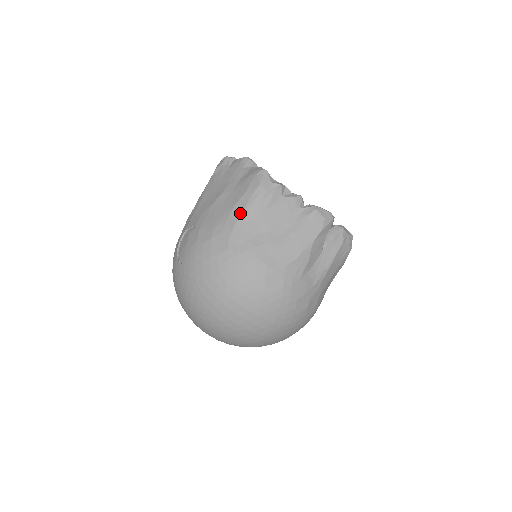
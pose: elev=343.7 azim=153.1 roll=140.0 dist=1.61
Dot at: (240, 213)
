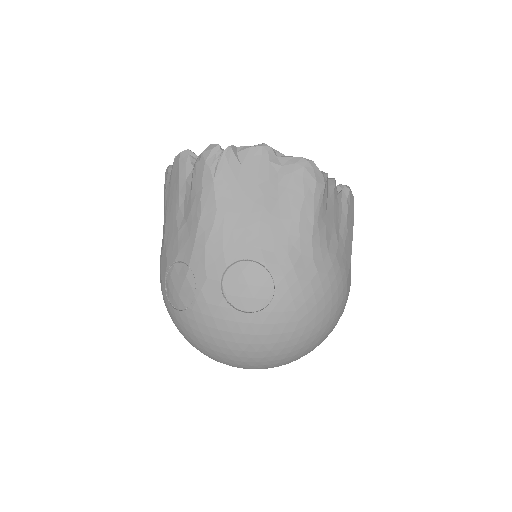
Dot at: (311, 224)
